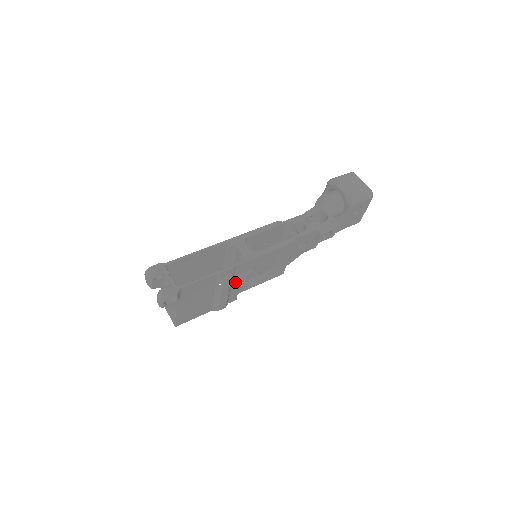
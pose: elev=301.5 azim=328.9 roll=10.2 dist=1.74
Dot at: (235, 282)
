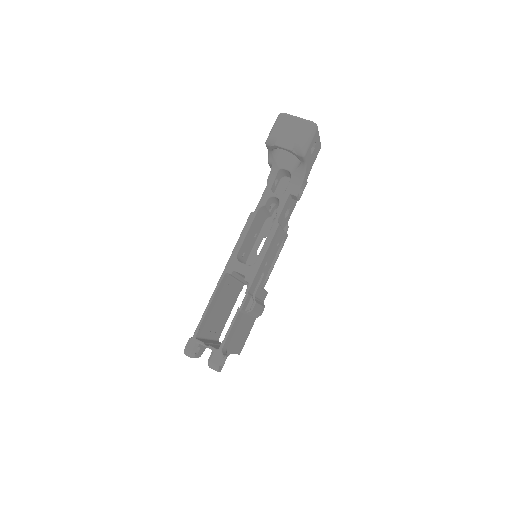
Dot at: (257, 293)
